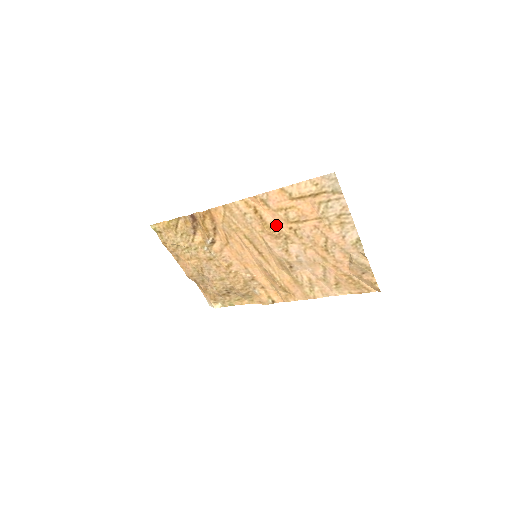
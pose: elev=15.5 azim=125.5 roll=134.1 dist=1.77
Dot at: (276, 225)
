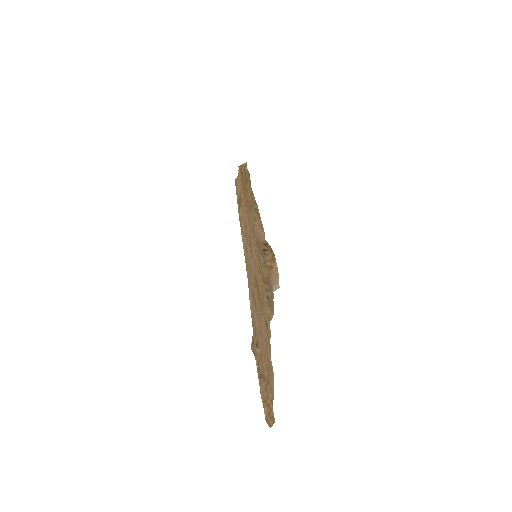
Dot at: (248, 226)
